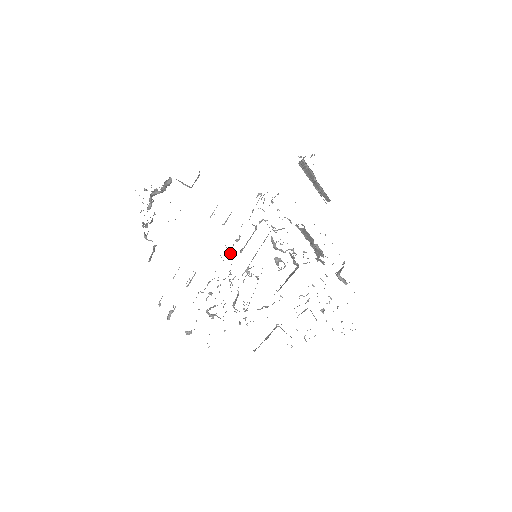
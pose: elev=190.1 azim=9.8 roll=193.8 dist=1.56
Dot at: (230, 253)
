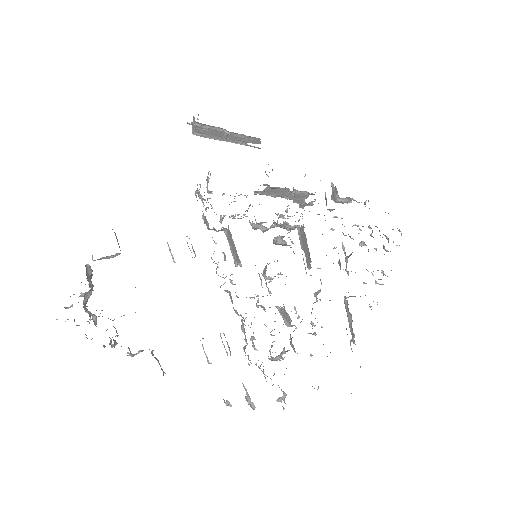
Dot at: (229, 279)
